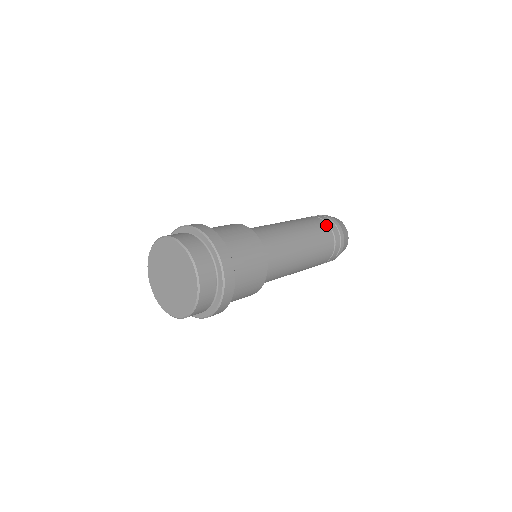
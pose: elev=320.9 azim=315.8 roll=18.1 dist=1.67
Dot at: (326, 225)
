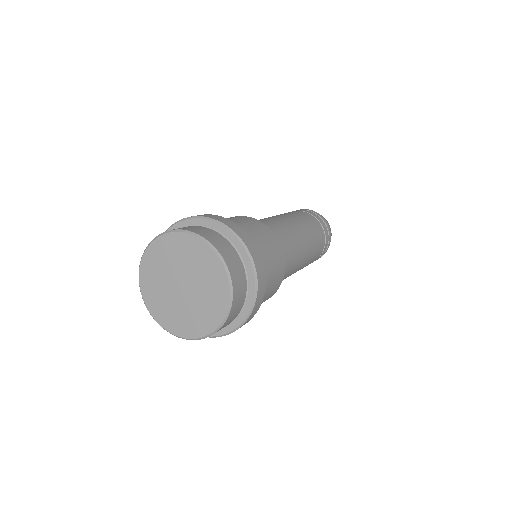
Dot at: (324, 238)
